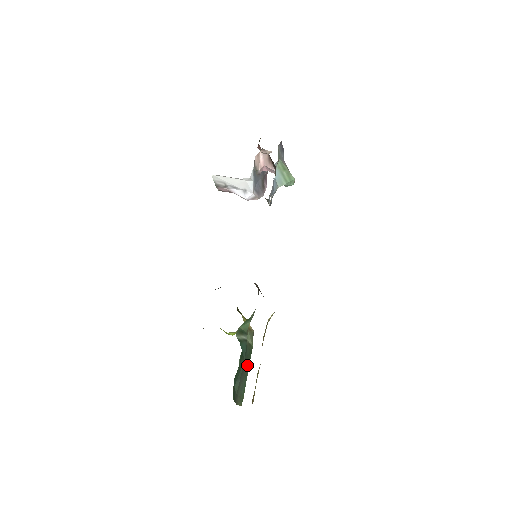
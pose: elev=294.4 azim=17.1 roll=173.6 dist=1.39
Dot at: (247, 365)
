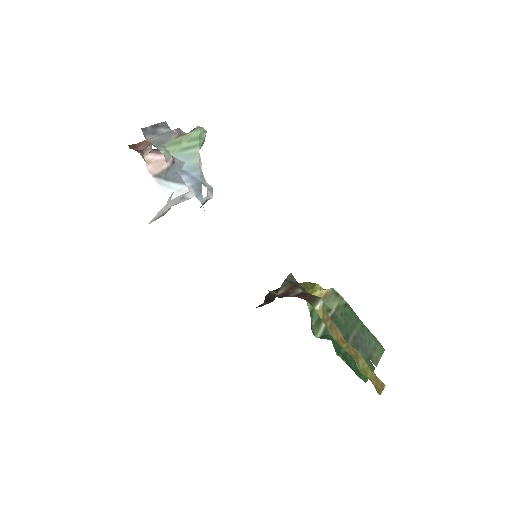
Dot at: (354, 324)
